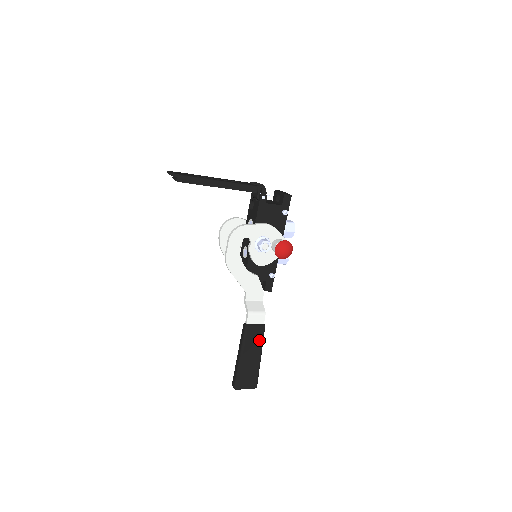
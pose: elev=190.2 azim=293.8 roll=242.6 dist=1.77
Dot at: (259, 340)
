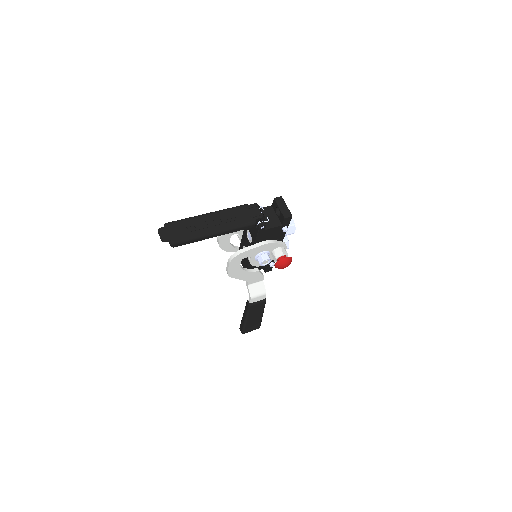
Dot at: (261, 308)
